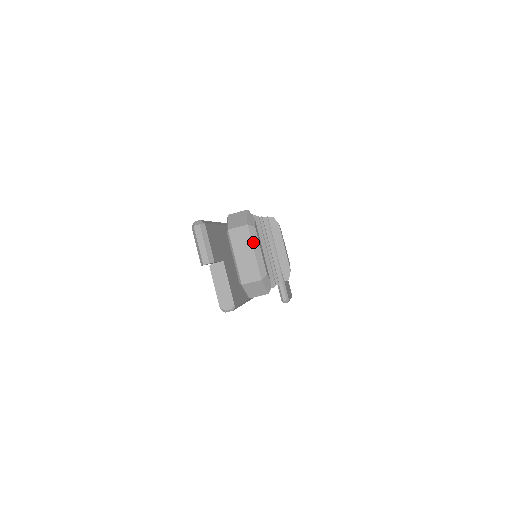
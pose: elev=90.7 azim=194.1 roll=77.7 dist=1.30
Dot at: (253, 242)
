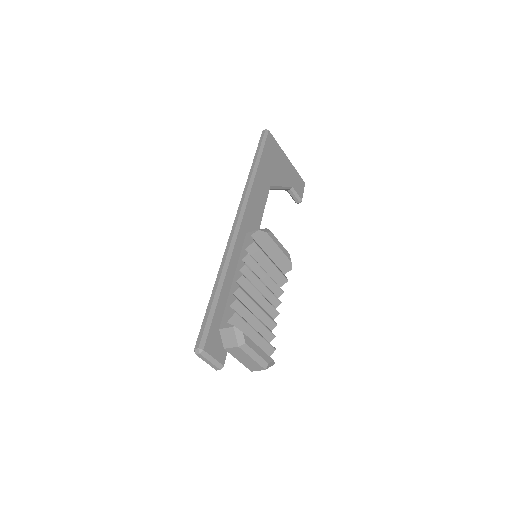
Dot at: (248, 353)
